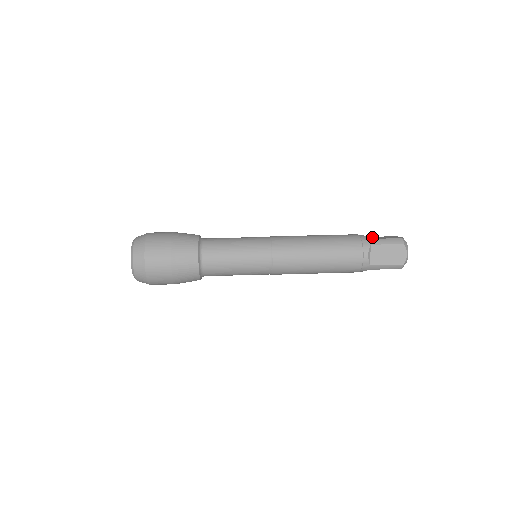
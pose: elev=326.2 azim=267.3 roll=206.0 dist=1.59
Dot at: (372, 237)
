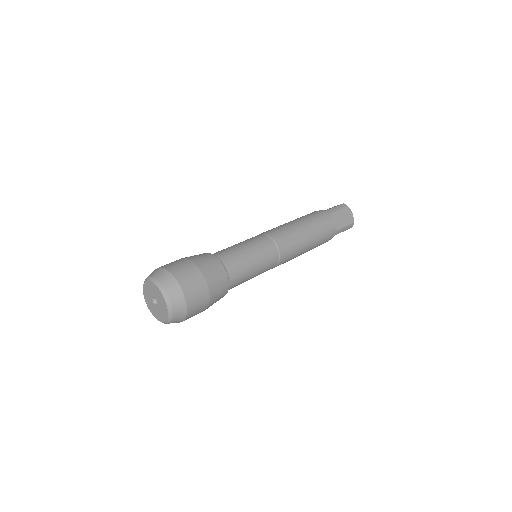
Dot at: occluded
